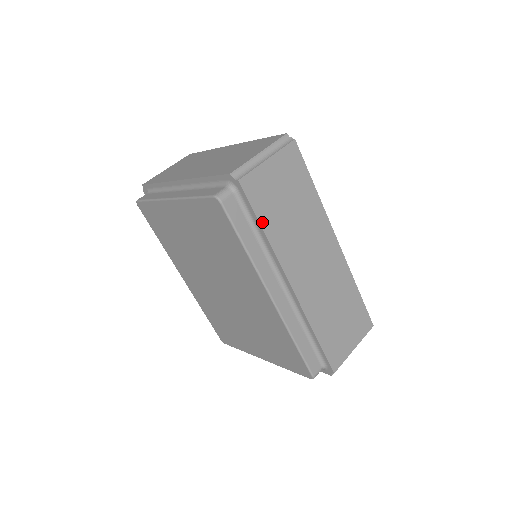
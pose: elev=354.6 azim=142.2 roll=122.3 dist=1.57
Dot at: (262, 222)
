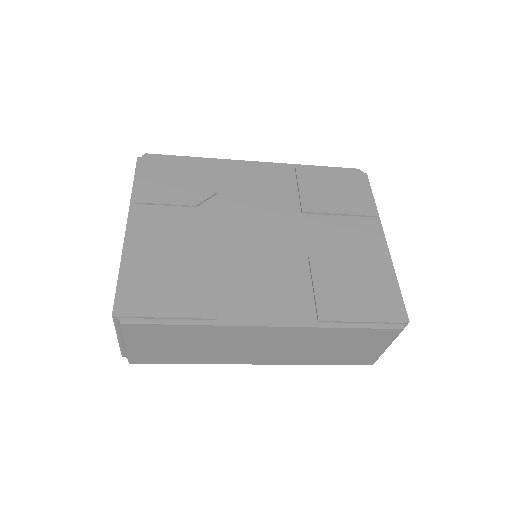
Dot at: (178, 362)
